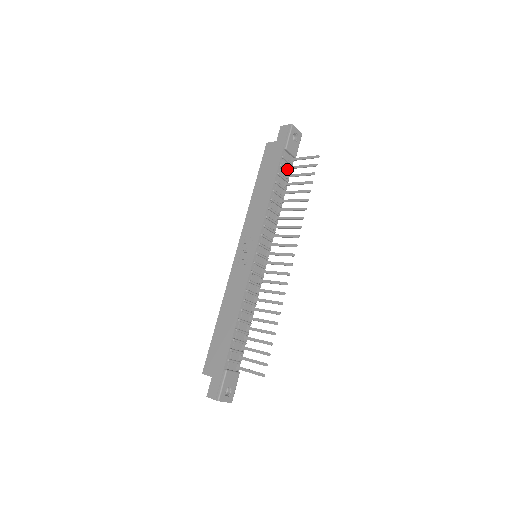
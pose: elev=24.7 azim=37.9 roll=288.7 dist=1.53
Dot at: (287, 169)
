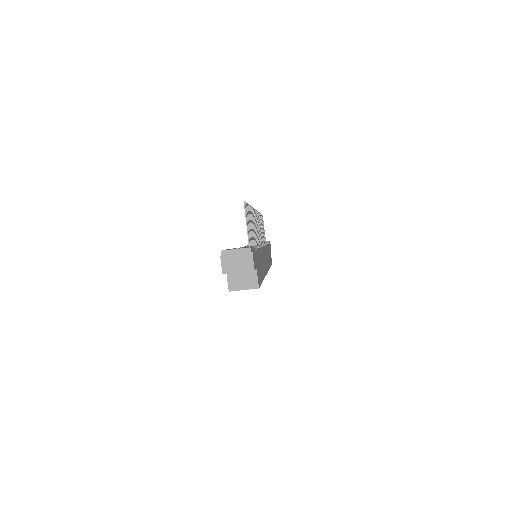
Dot at: occluded
